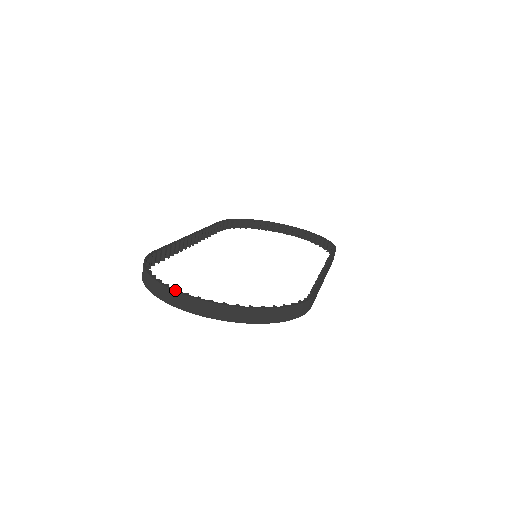
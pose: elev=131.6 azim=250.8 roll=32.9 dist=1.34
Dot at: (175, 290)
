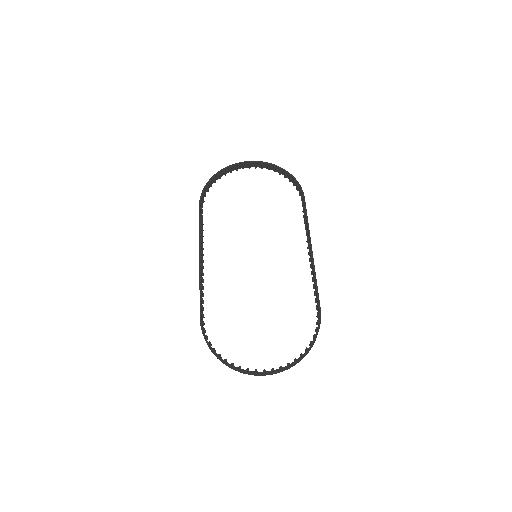
Dot at: (248, 372)
